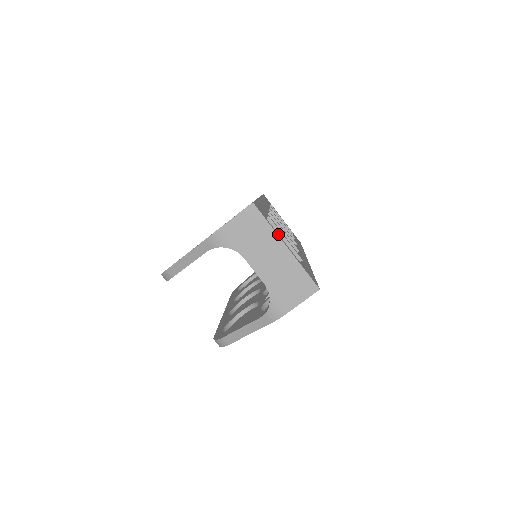
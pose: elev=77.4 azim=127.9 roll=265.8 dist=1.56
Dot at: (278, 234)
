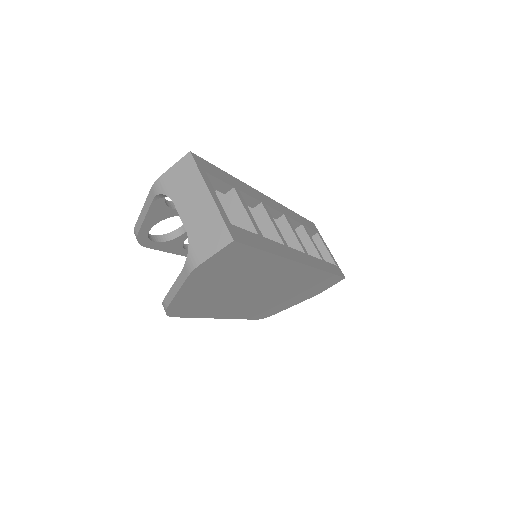
Dot at: (211, 185)
